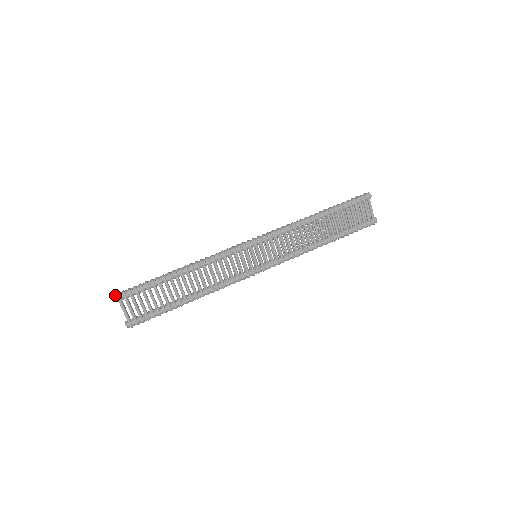
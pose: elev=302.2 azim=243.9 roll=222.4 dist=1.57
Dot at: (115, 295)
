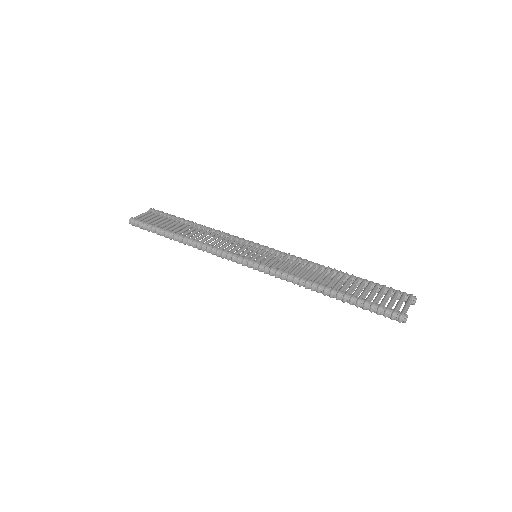
Dot at: occluded
